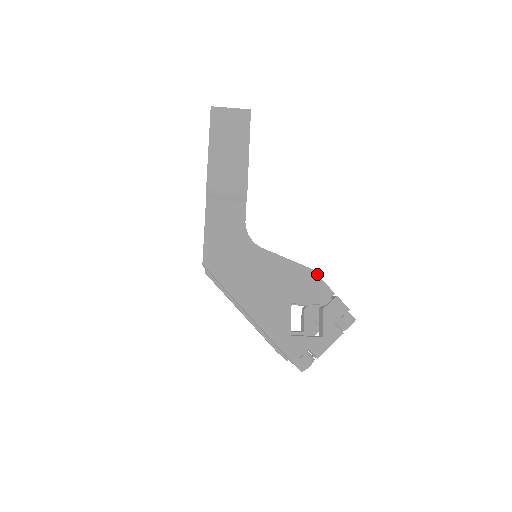
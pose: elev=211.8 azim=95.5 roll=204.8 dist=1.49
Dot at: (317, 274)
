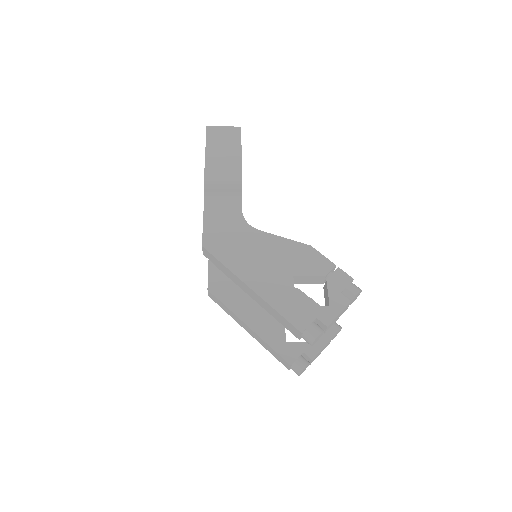
Dot at: occluded
